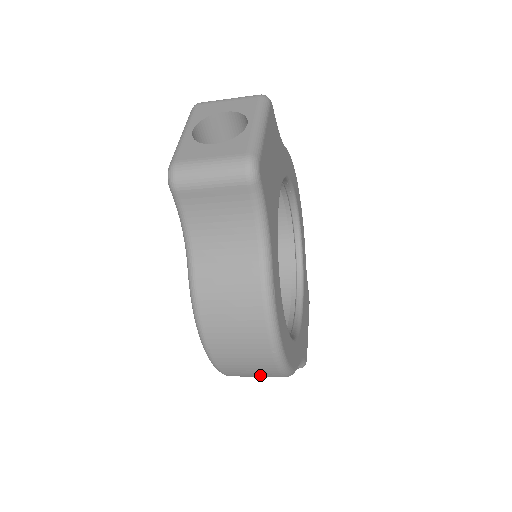
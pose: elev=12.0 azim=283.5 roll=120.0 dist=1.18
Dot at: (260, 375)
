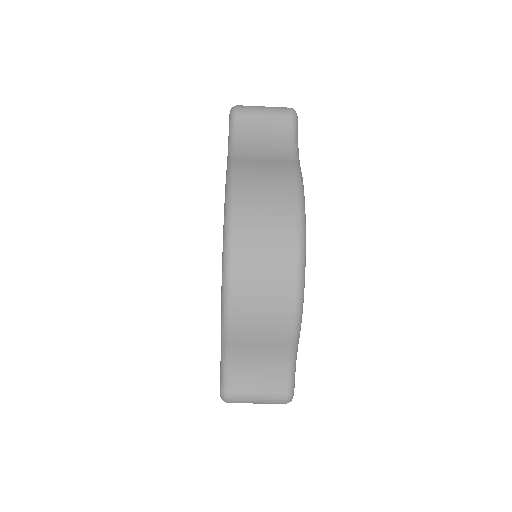
Dot at: (271, 289)
